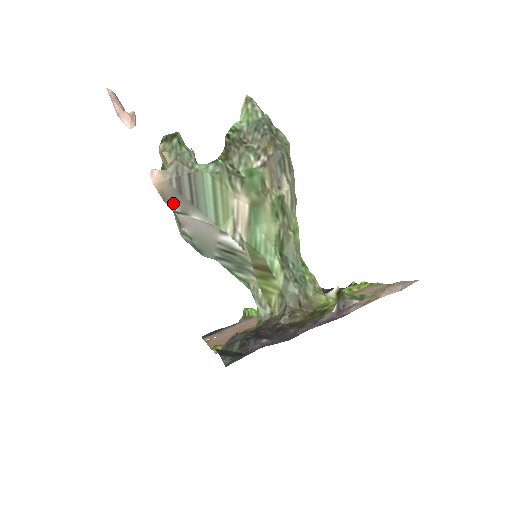
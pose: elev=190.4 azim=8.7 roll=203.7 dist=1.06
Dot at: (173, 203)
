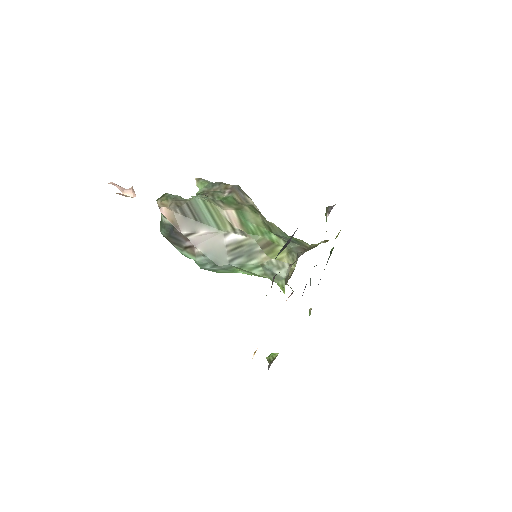
Dot at: (183, 228)
